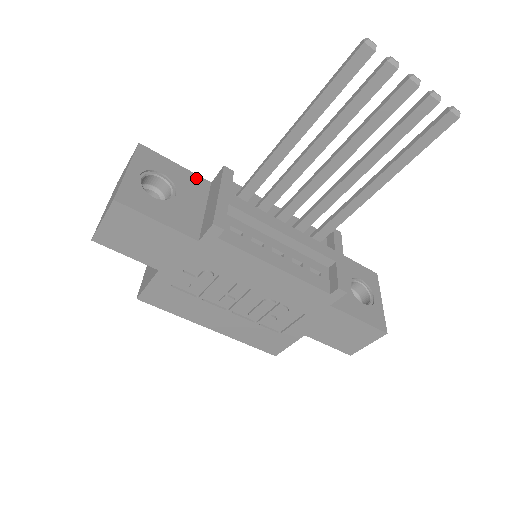
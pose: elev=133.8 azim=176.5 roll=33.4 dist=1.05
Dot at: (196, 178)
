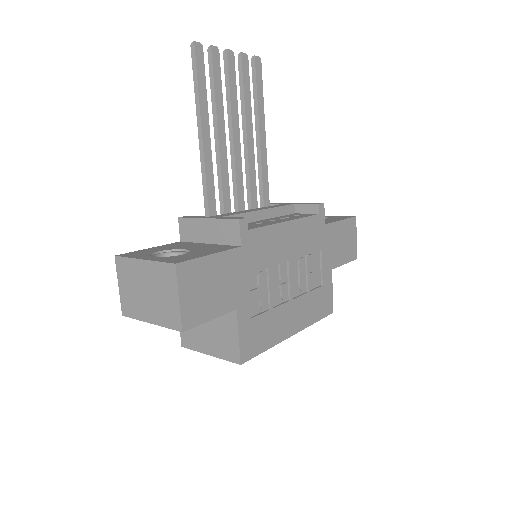
Dot at: (172, 244)
